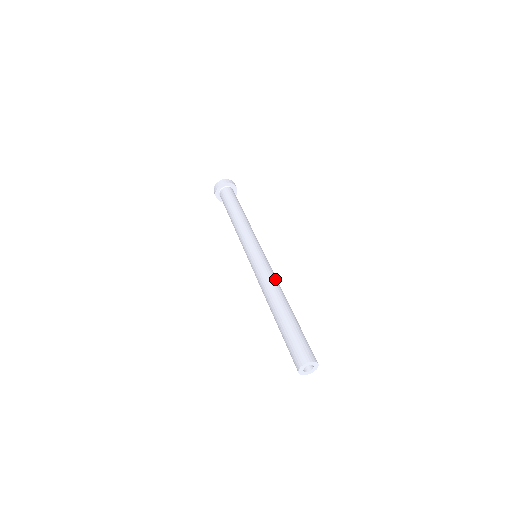
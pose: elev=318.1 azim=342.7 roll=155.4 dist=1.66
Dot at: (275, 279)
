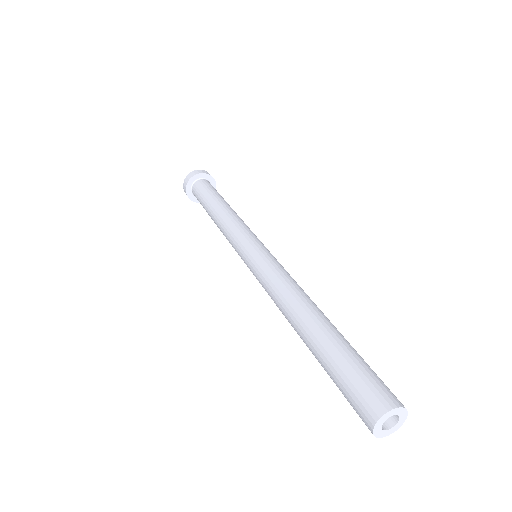
Dot at: (286, 281)
